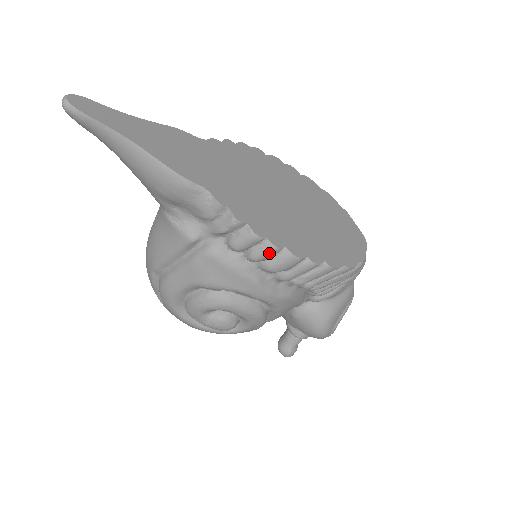
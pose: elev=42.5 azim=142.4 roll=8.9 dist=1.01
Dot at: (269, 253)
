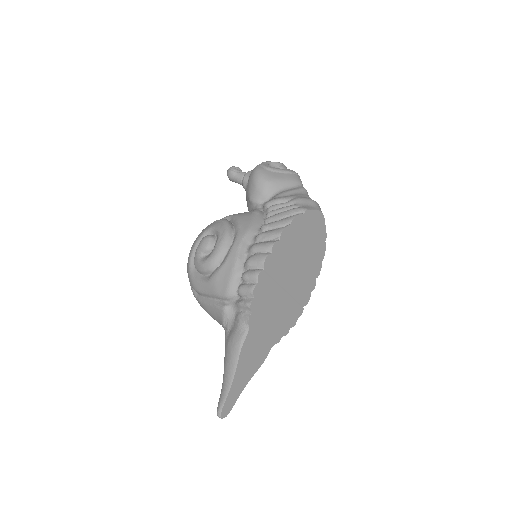
Dot at: occluded
